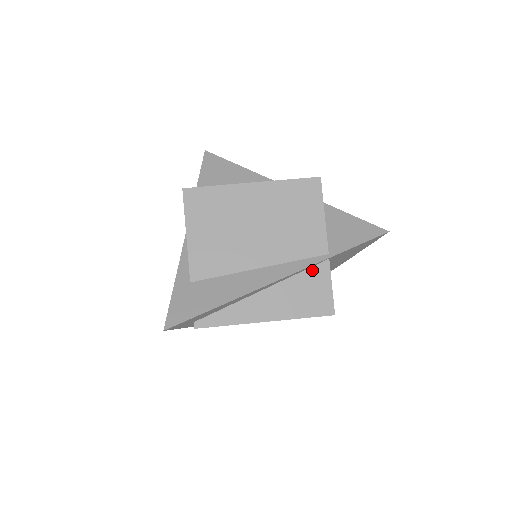
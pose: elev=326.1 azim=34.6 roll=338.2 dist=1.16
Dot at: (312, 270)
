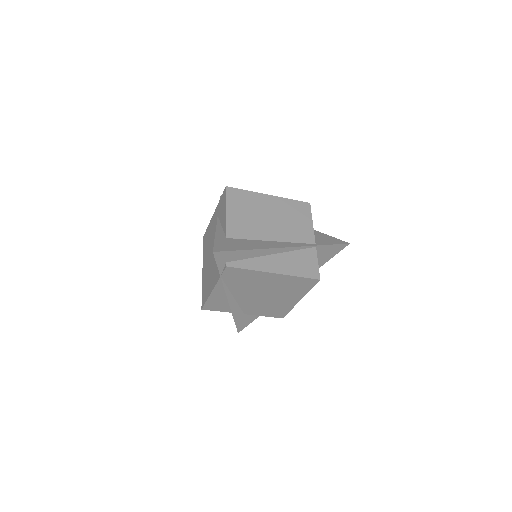
Dot at: (305, 250)
